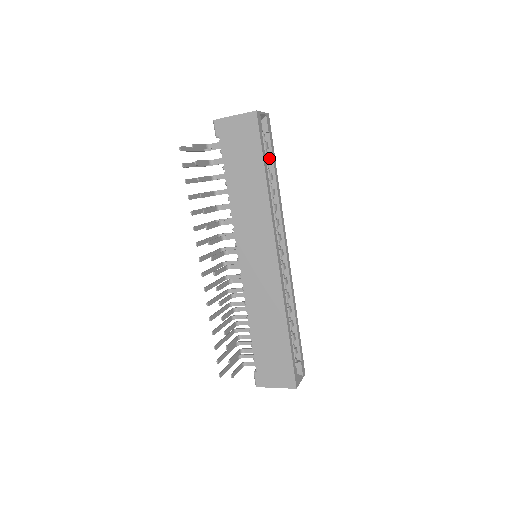
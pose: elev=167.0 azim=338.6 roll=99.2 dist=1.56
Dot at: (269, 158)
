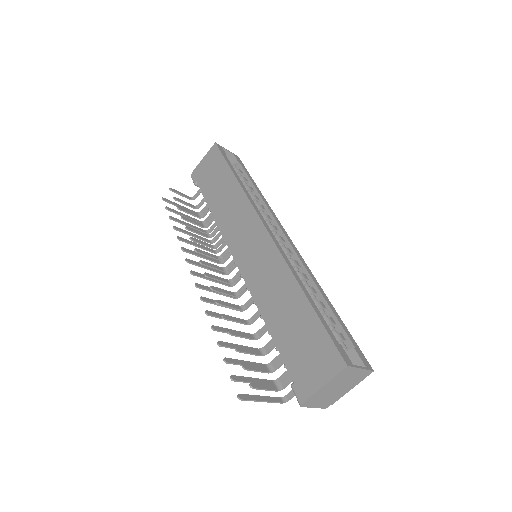
Dot at: (245, 178)
